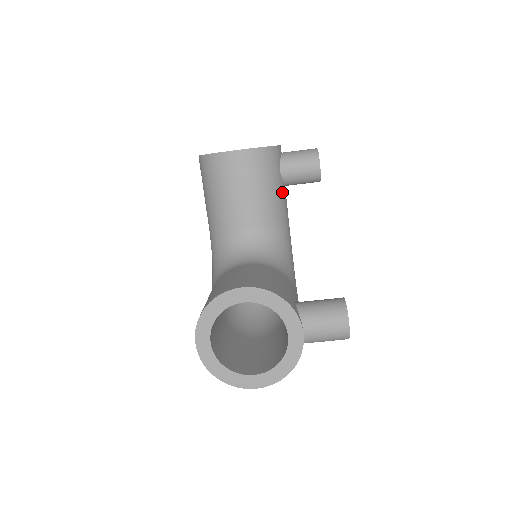
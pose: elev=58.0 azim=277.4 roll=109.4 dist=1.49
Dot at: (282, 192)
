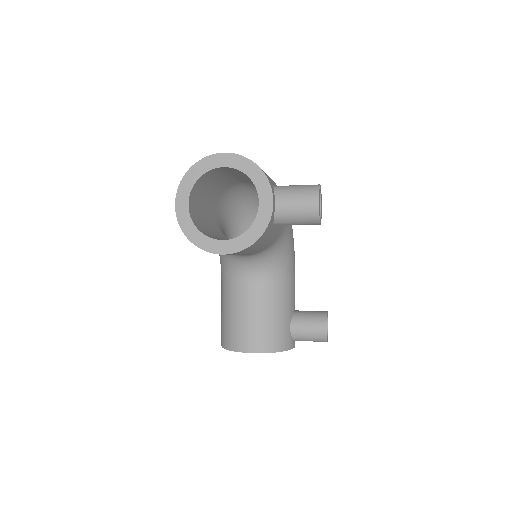
Dot at: (278, 227)
